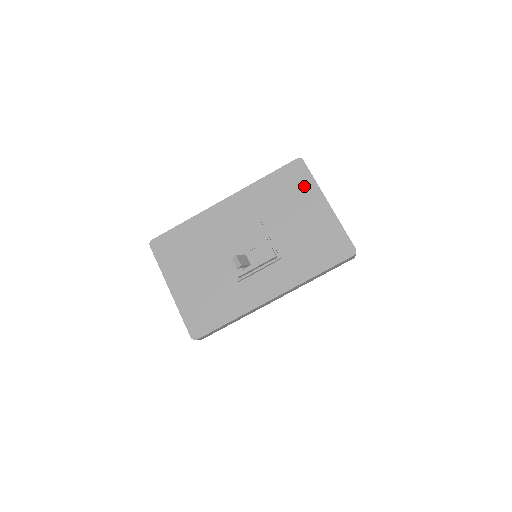
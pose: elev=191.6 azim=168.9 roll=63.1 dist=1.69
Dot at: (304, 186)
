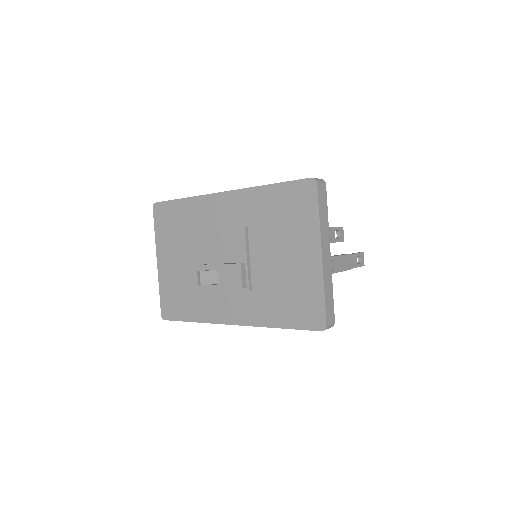
Dot at: (305, 219)
